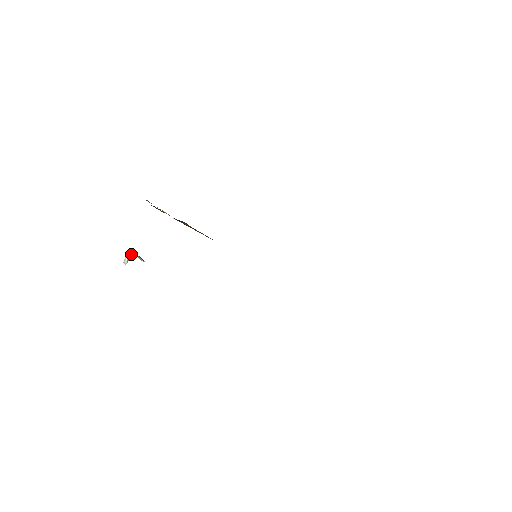
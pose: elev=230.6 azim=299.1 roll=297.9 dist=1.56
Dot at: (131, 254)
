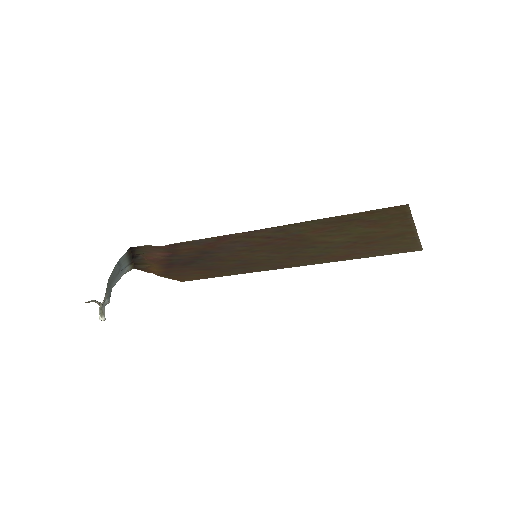
Dot at: (100, 307)
